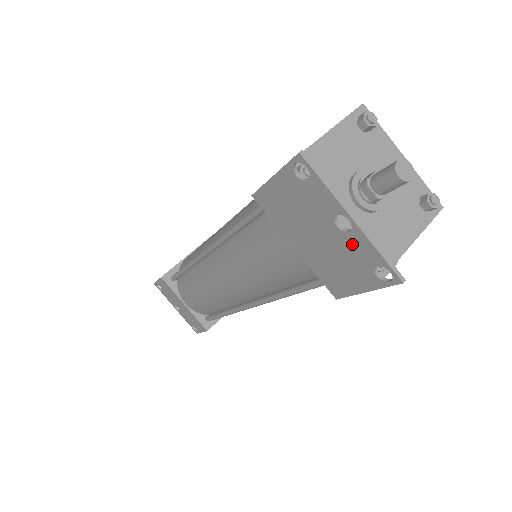
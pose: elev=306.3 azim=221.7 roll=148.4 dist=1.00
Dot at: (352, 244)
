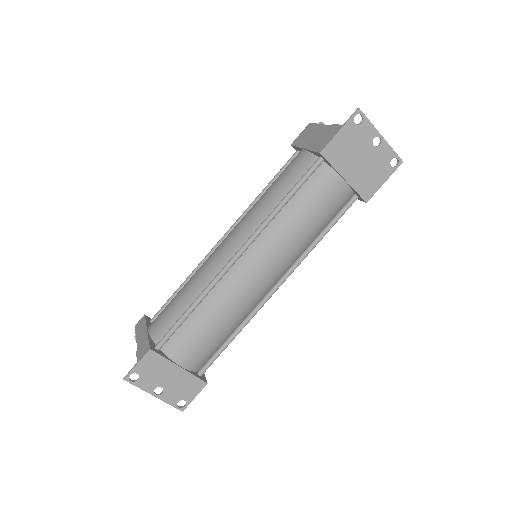
Dot at: (380, 152)
